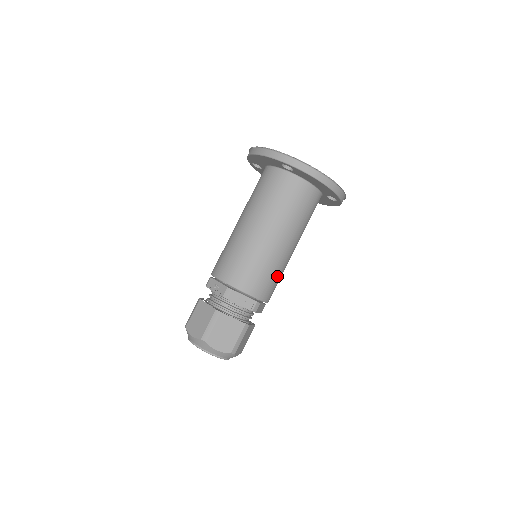
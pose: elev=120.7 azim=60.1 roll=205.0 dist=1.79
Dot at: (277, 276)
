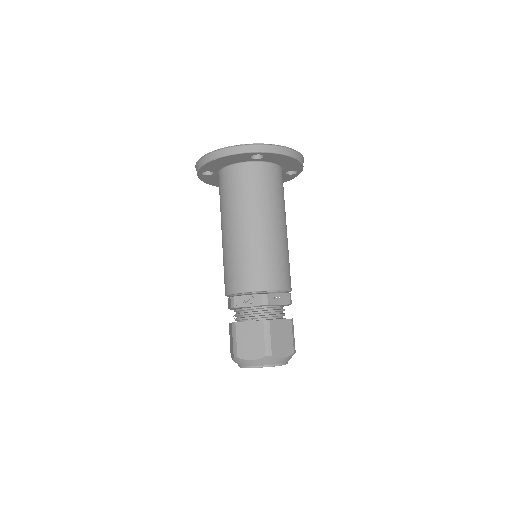
Dot at: occluded
